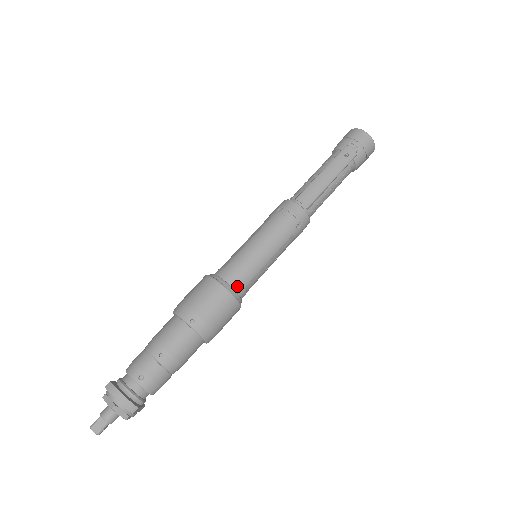
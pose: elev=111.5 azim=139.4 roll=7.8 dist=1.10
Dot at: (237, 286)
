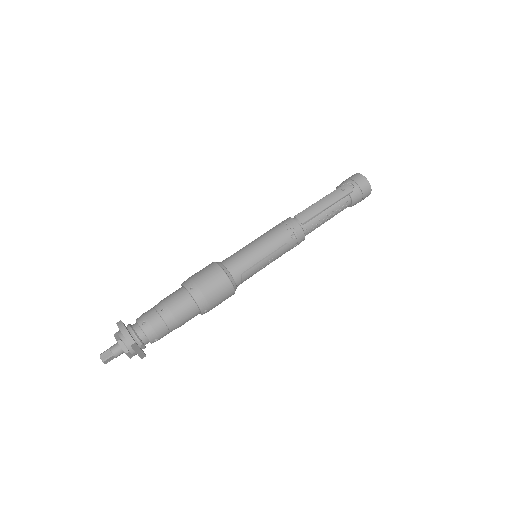
Dot at: (233, 271)
